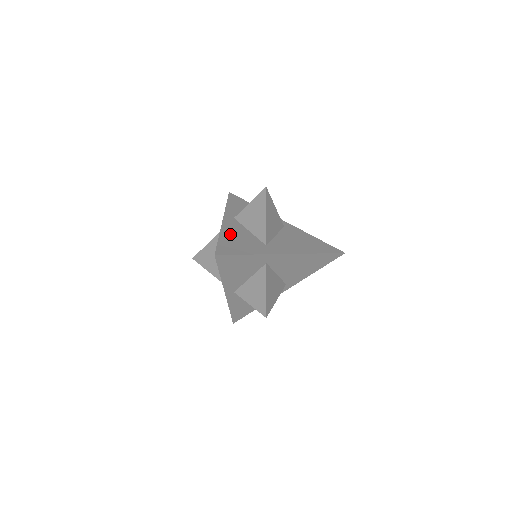
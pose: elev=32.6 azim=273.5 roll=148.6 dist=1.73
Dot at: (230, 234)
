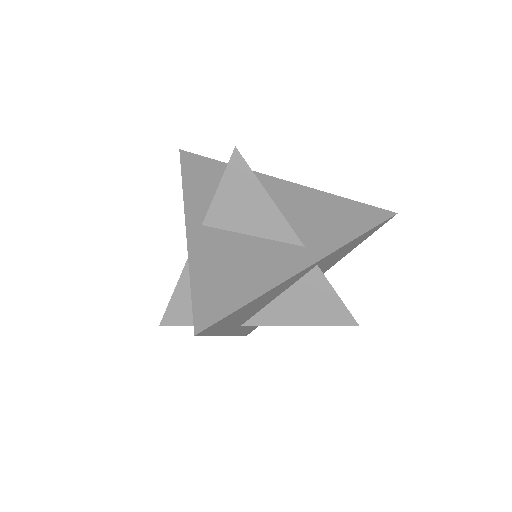
Dot at: occluded
